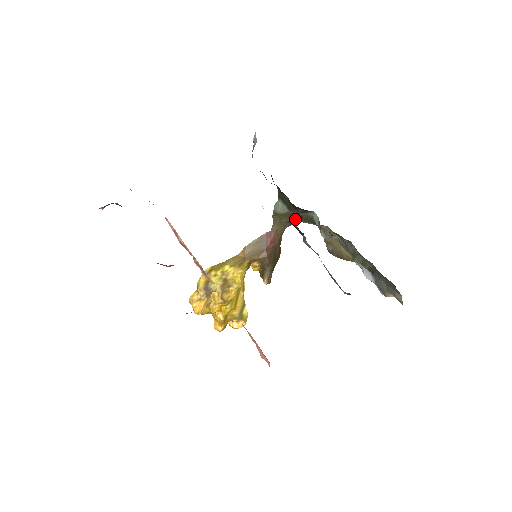
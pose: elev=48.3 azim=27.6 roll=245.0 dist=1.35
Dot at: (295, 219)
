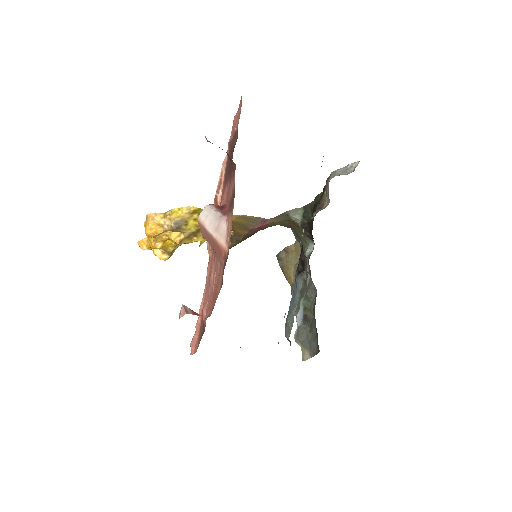
Dot at: (293, 227)
